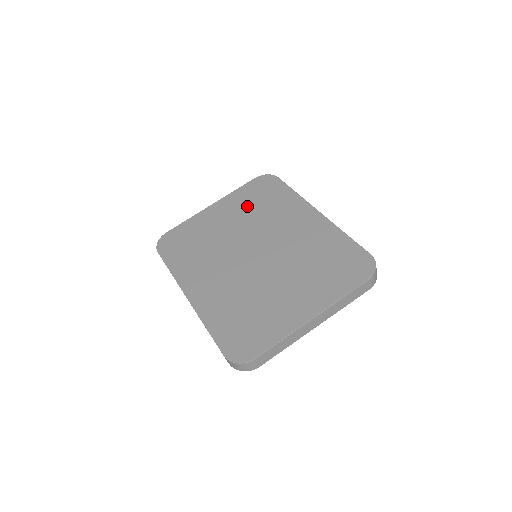
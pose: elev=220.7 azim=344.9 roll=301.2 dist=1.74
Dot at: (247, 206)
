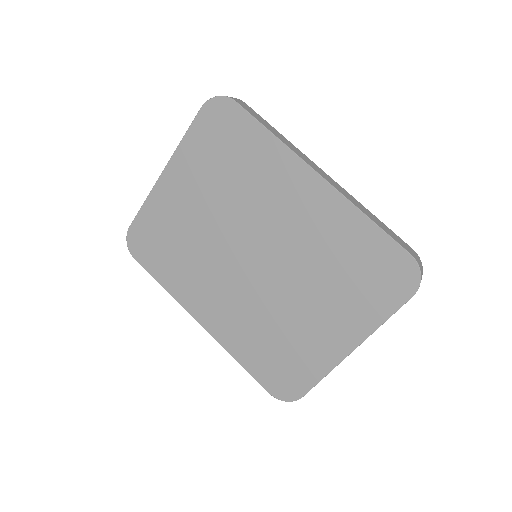
Dot at: (212, 172)
